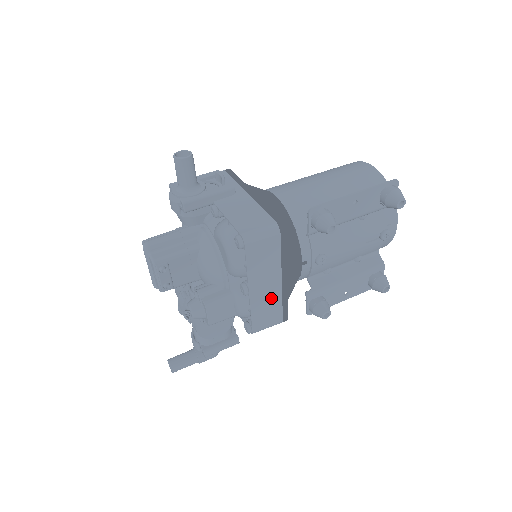
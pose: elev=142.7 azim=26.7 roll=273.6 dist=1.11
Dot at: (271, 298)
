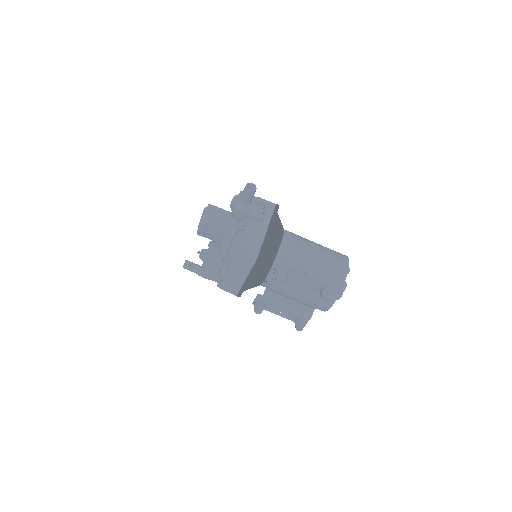
Dot at: (236, 282)
